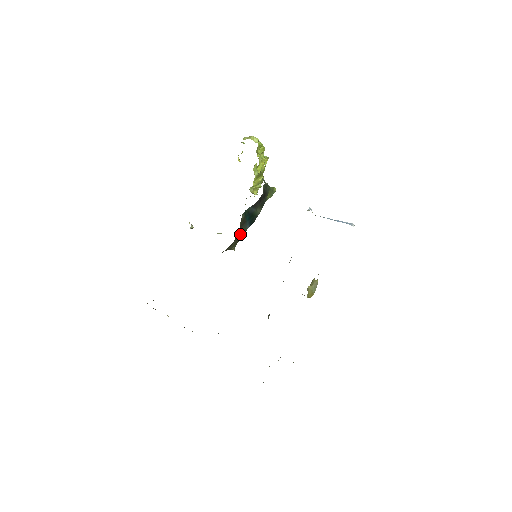
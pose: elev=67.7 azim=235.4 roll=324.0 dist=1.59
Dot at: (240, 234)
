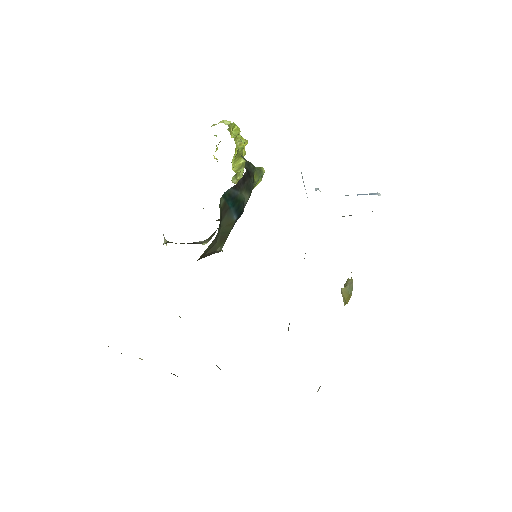
Dot at: (225, 227)
